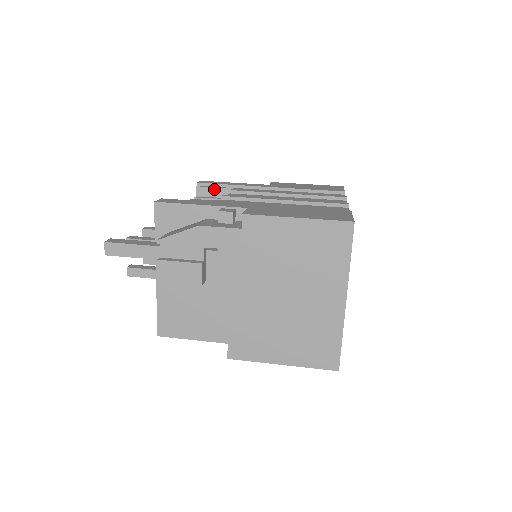
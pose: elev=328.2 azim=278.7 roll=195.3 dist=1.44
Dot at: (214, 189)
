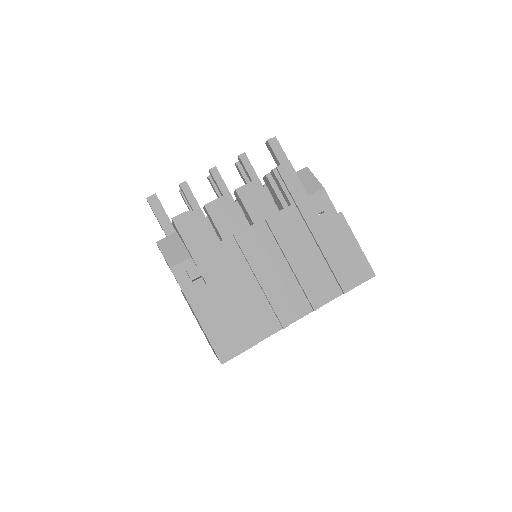
Dot at: (280, 186)
